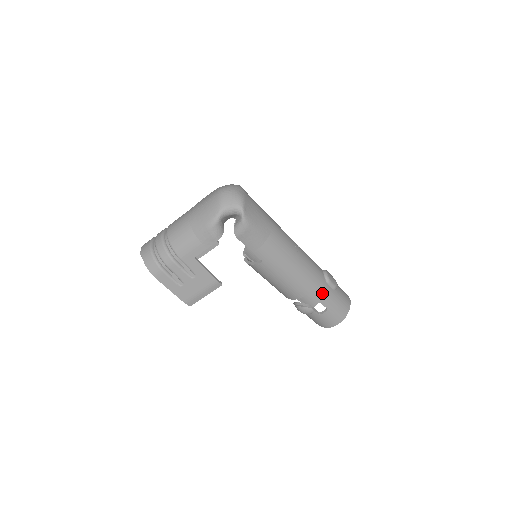
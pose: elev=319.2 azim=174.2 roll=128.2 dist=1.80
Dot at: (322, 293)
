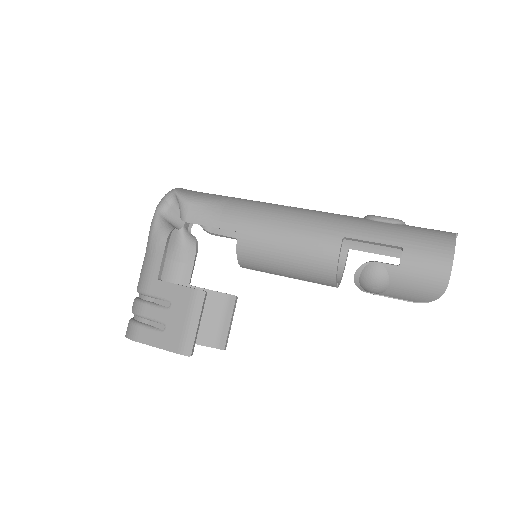
Dot at: (368, 230)
